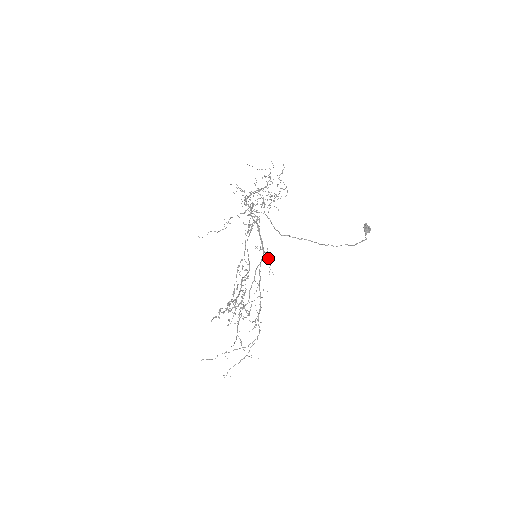
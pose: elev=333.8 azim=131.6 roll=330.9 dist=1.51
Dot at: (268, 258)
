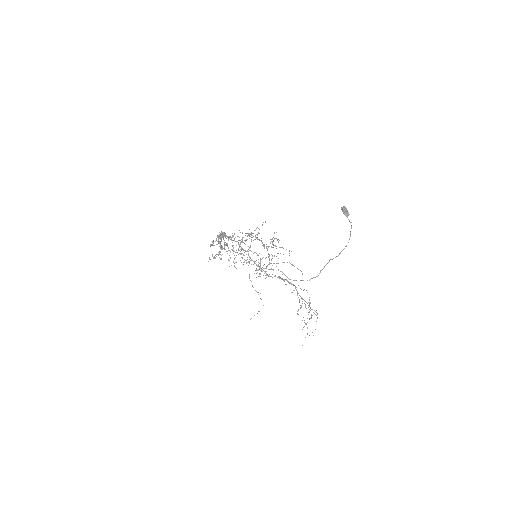
Dot at: occluded
